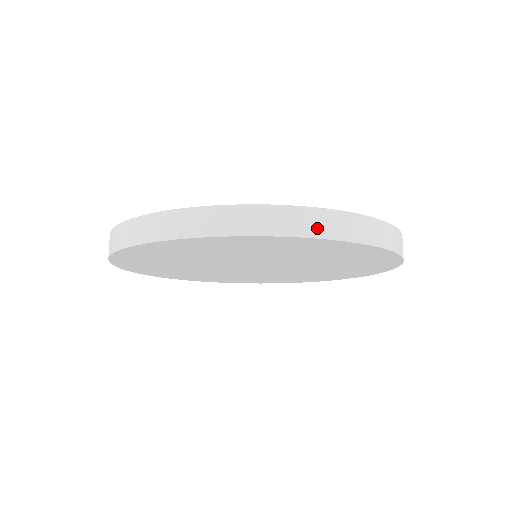
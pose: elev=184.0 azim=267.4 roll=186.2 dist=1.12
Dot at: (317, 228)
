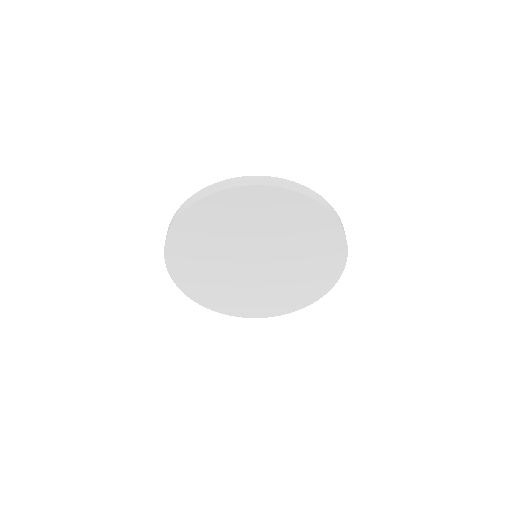
Dot at: (250, 182)
